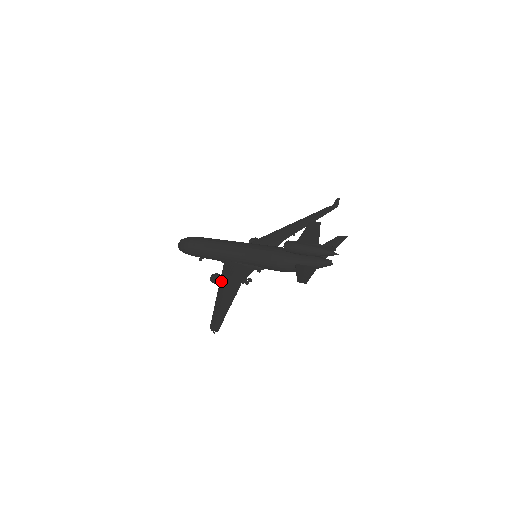
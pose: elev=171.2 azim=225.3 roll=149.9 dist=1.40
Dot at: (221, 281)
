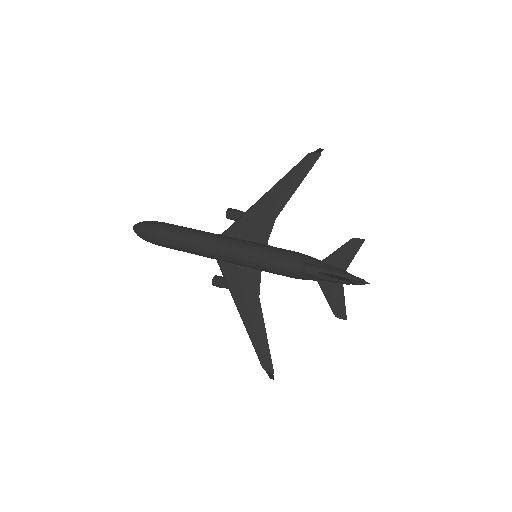
Dot at: (234, 298)
